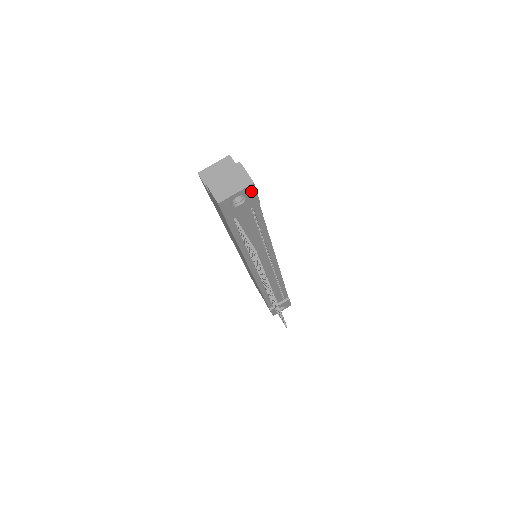
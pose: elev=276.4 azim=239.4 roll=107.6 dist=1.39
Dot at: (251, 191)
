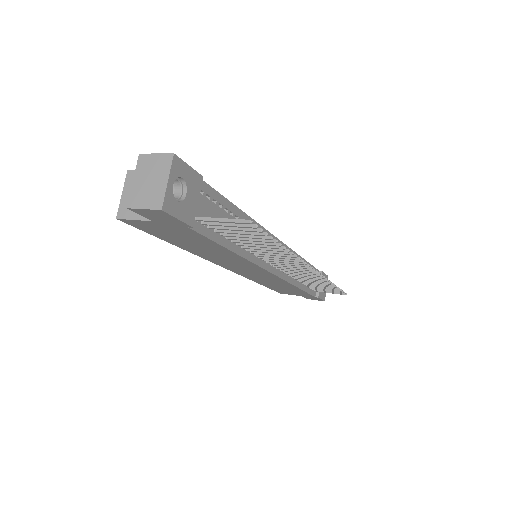
Dot at: (181, 168)
